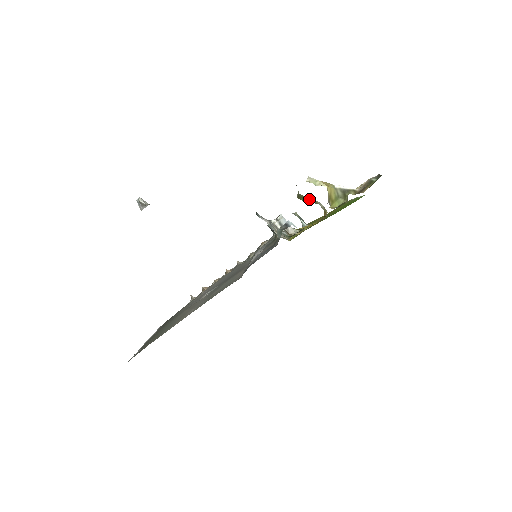
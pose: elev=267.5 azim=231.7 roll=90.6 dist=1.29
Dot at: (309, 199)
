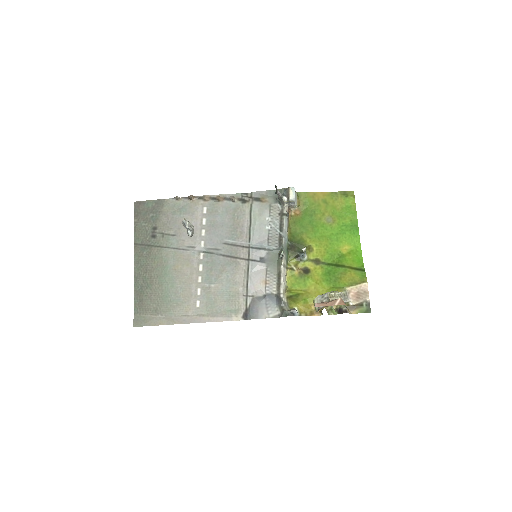
Dot at: occluded
